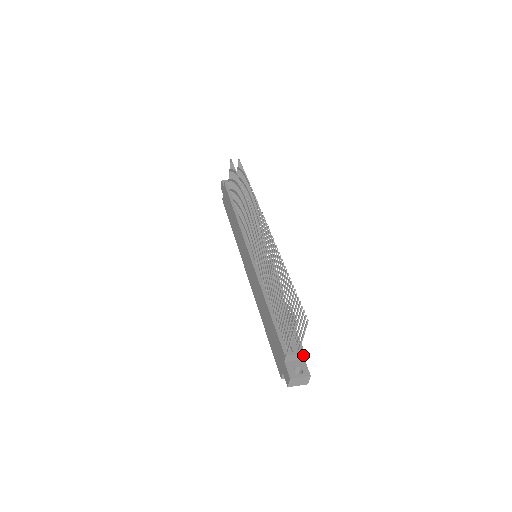
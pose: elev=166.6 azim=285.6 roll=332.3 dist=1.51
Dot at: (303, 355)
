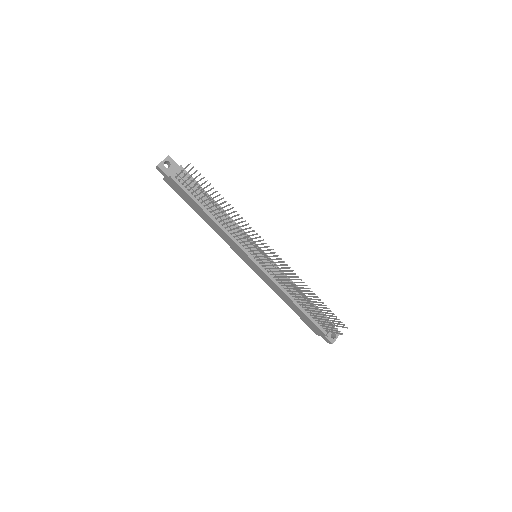
Dot at: (334, 327)
